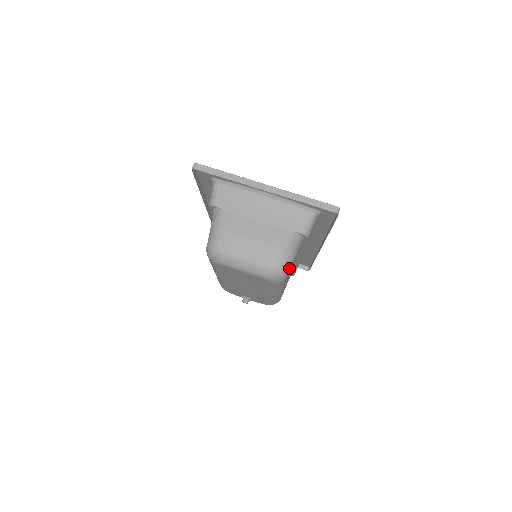
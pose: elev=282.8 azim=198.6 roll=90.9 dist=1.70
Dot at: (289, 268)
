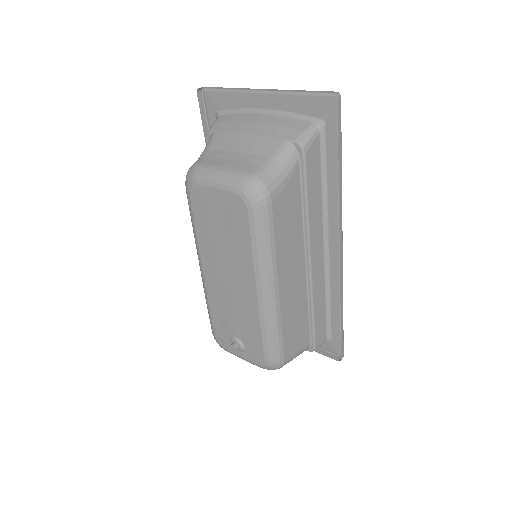
Dot at: (273, 187)
